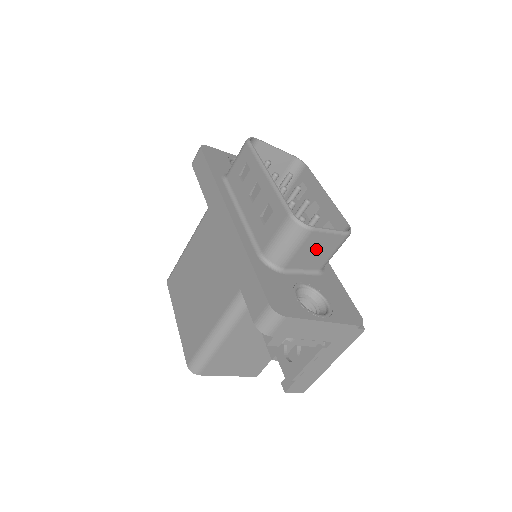
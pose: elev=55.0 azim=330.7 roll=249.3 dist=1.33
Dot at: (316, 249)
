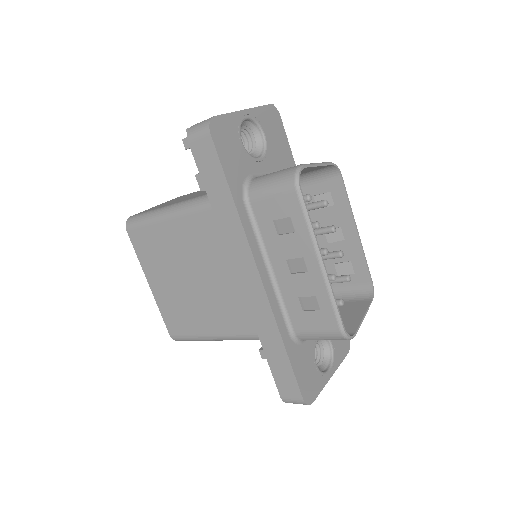
Dot at: occluded
